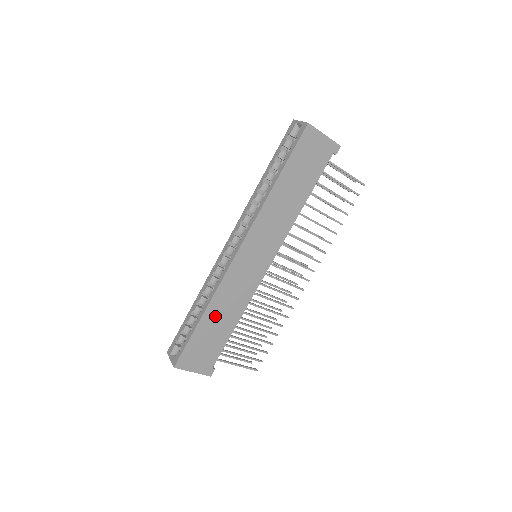
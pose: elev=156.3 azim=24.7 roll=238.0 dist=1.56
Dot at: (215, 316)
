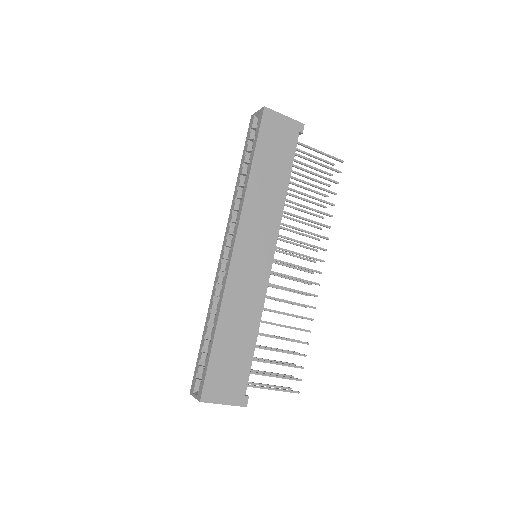
Dot at: (230, 328)
